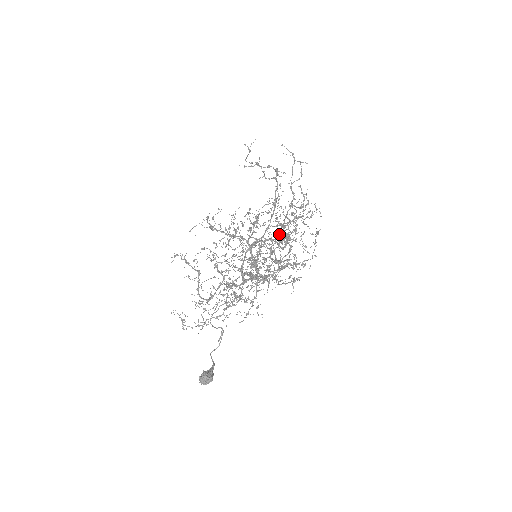
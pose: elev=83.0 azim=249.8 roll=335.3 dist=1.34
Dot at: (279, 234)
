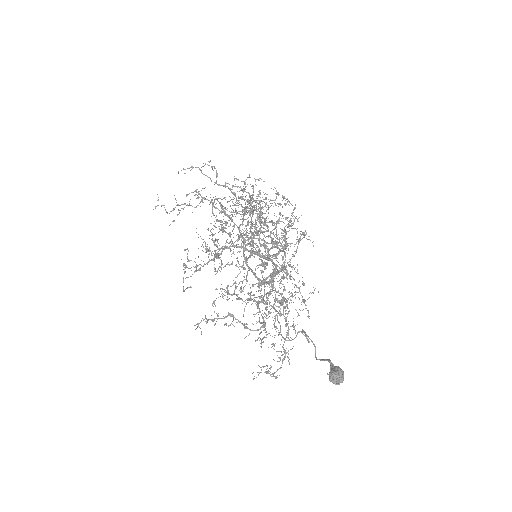
Dot at: occluded
